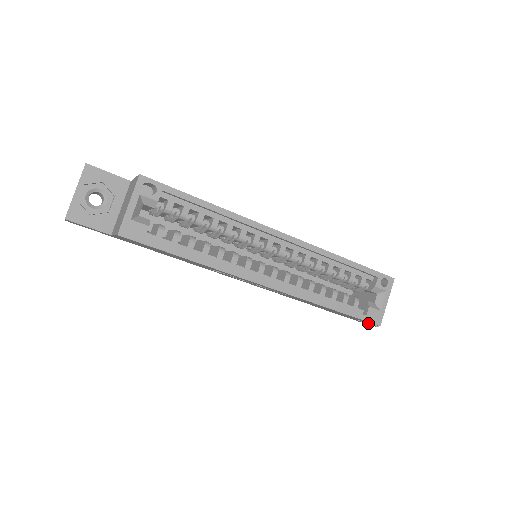
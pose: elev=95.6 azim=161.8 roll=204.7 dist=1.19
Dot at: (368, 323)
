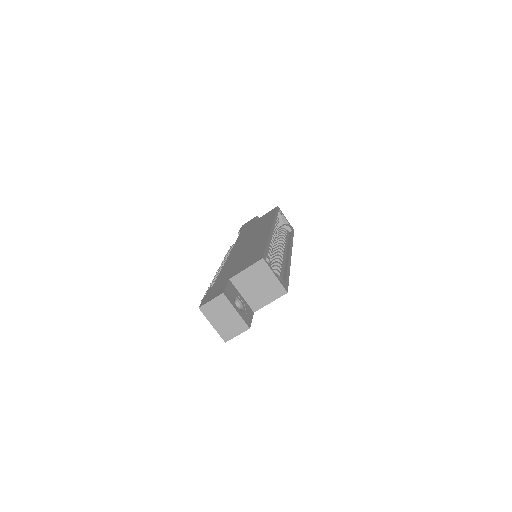
Dot at: occluded
